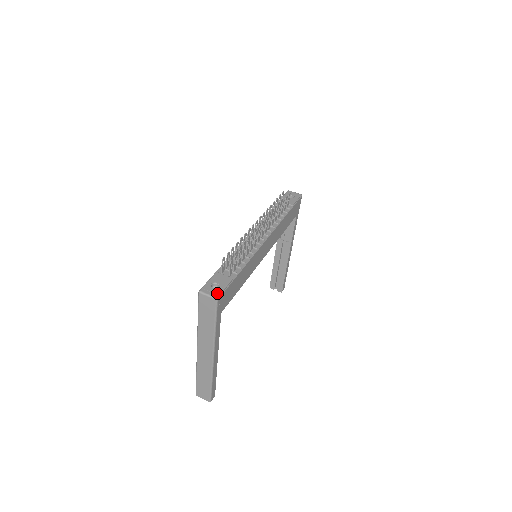
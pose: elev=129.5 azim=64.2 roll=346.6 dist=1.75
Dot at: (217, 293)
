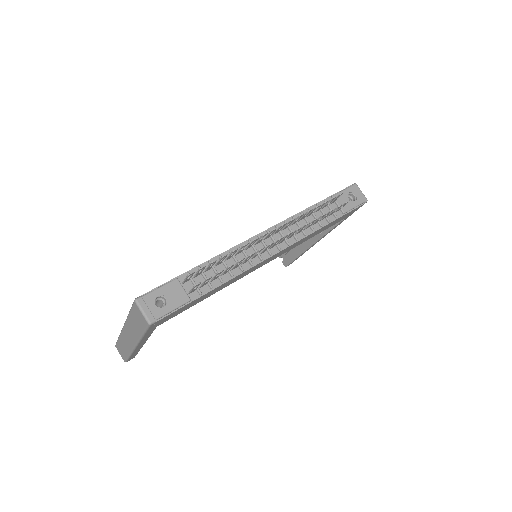
Dot at: (155, 315)
